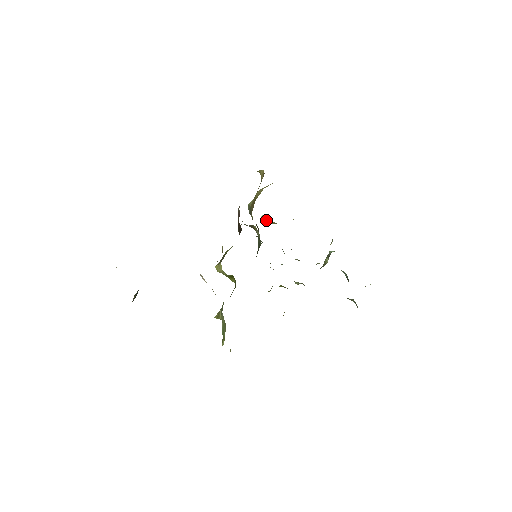
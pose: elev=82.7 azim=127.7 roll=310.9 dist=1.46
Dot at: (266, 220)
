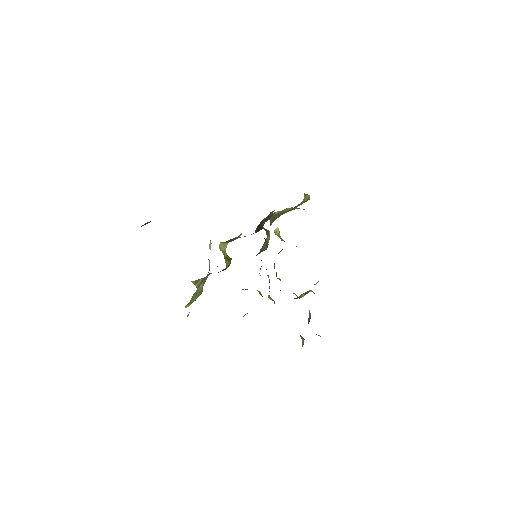
Dot at: (278, 233)
